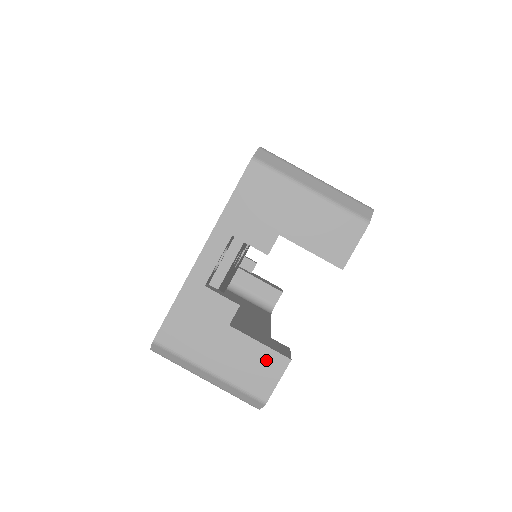
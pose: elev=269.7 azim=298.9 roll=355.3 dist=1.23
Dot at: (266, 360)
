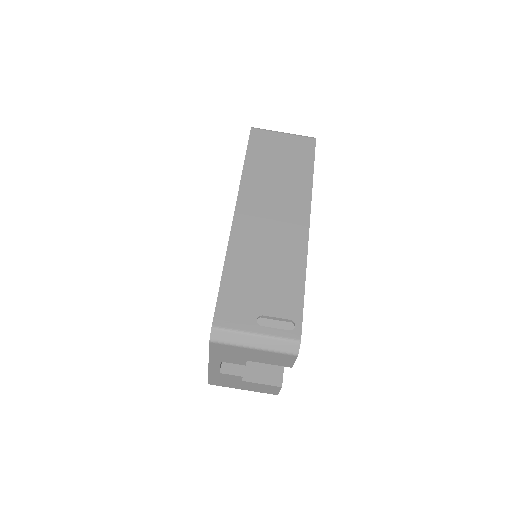
Dot at: (269, 387)
